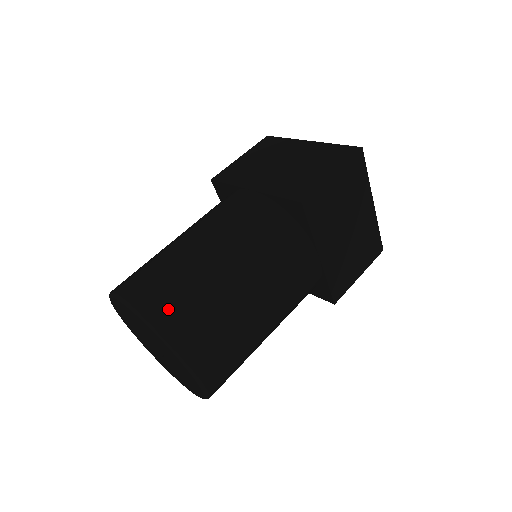
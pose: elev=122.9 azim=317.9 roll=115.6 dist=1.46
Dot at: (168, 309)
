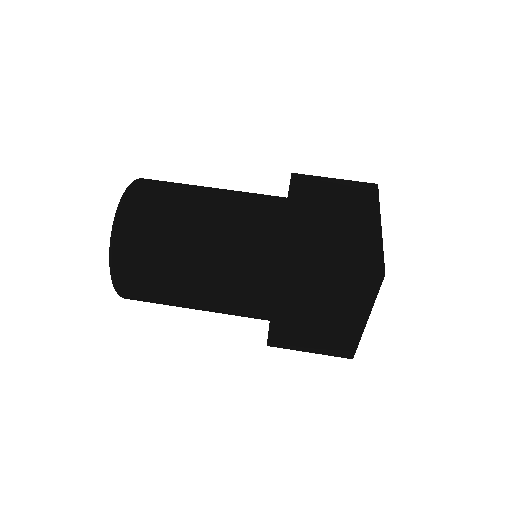
Dot at: (132, 225)
